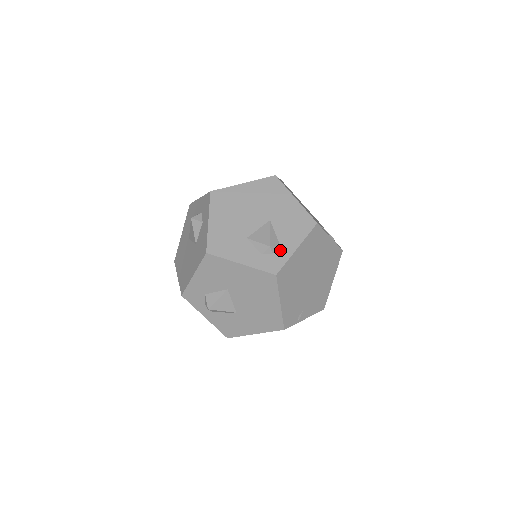
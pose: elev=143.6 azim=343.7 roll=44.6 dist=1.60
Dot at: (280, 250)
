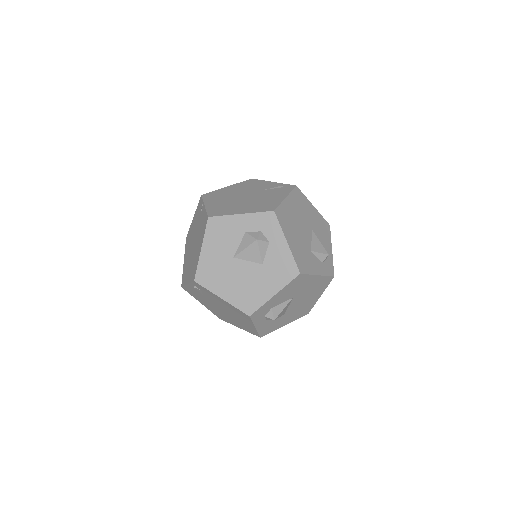
Dot at: occluded
